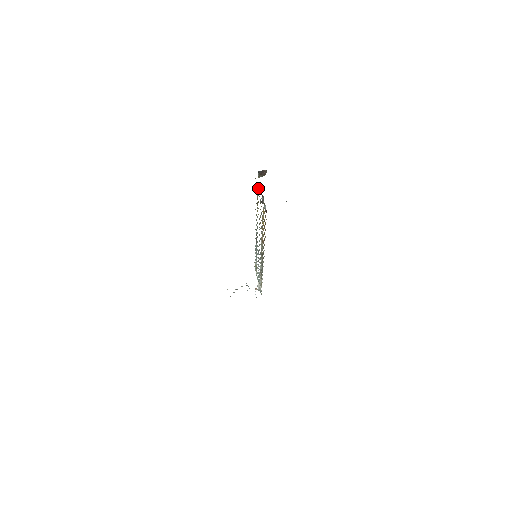
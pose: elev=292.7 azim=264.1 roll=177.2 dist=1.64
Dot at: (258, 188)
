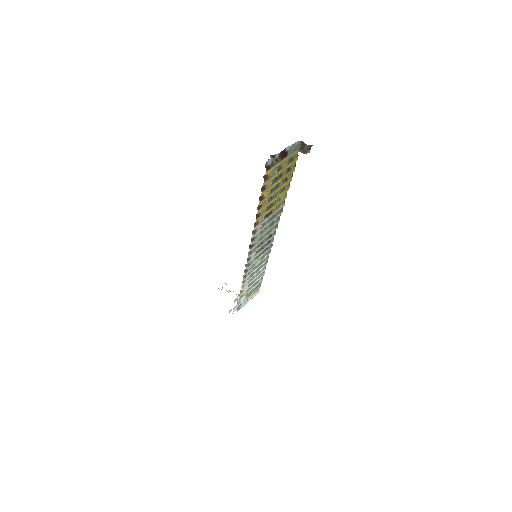
Dot at: (290, 160)
